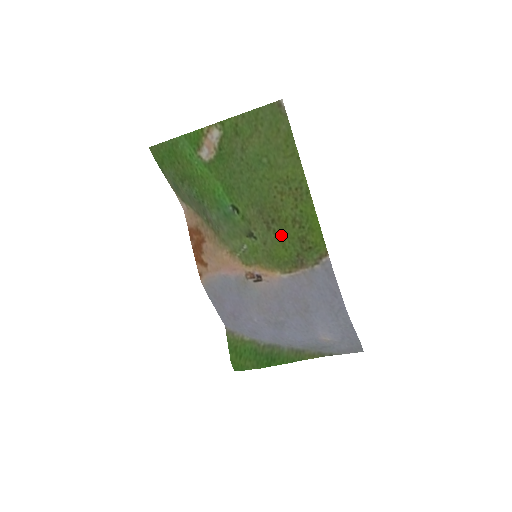
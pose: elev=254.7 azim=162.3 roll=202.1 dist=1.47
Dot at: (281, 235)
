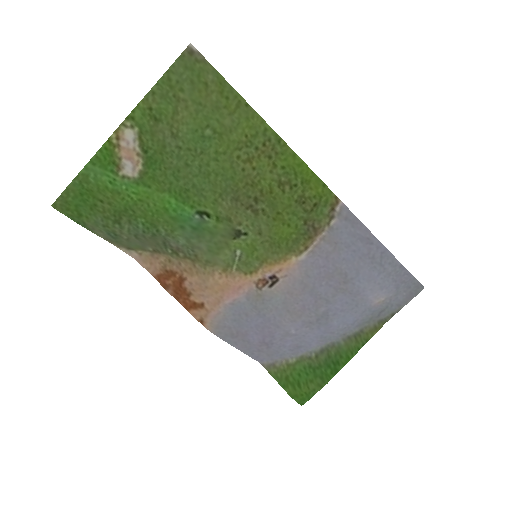
Dot at: (274, 211)
